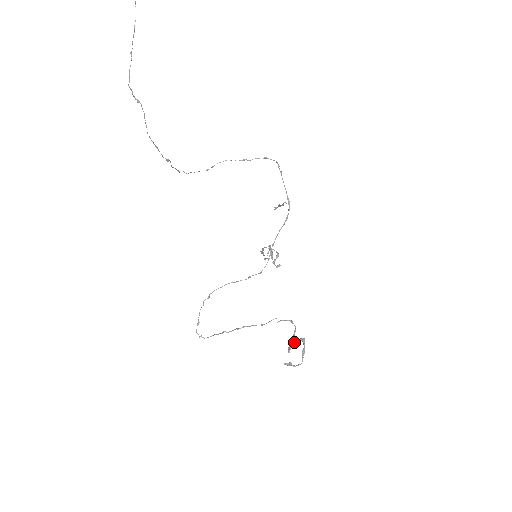
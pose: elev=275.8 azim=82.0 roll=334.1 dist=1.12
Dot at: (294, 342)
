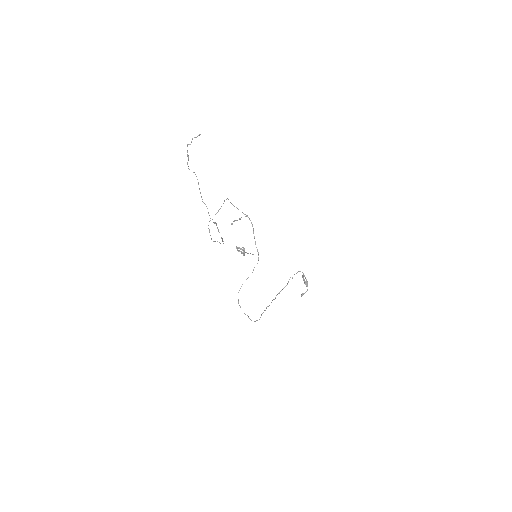
Dot at: occluded
